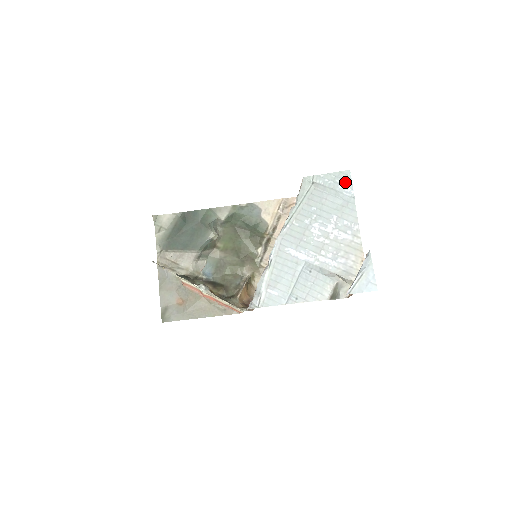
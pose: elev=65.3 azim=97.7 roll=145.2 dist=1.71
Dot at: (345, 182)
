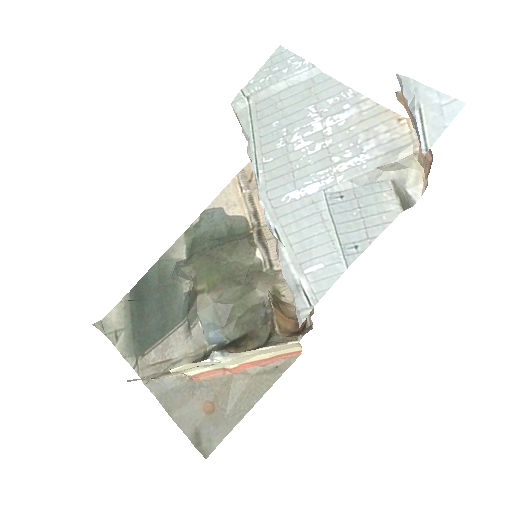
Dot at: (286, 61)
